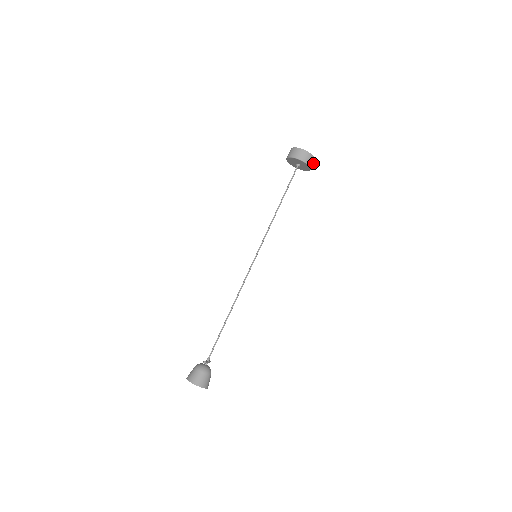
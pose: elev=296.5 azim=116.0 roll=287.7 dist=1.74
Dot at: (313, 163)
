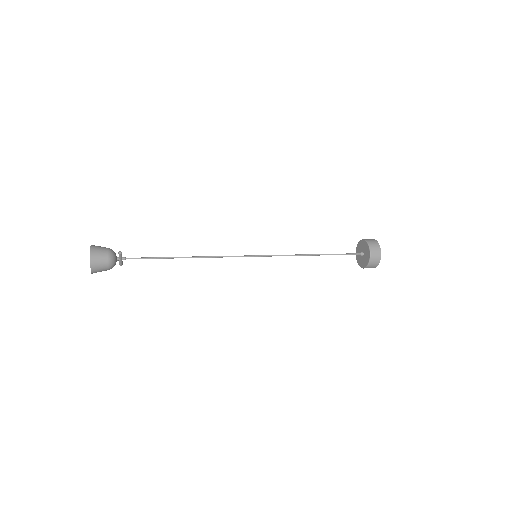
Dot at: (373, 266)
